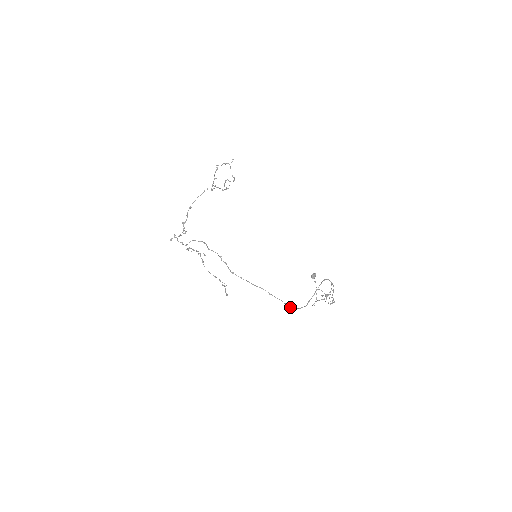
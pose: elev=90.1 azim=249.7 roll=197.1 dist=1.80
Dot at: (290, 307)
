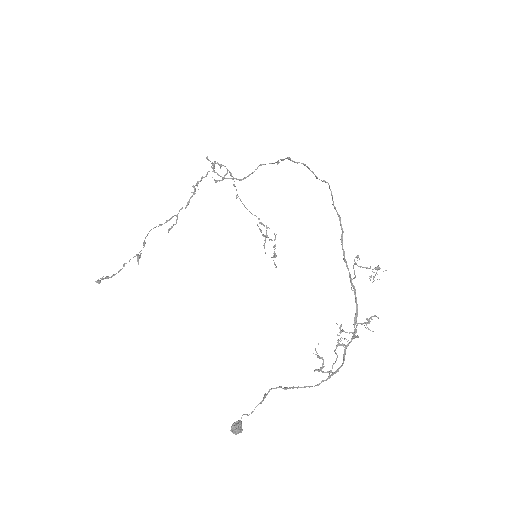
Dot at: occluded
